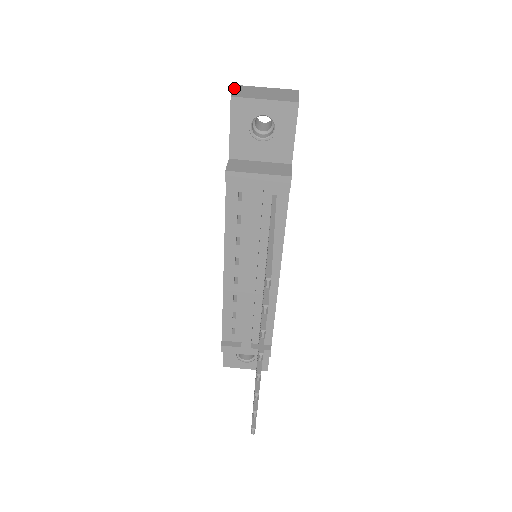
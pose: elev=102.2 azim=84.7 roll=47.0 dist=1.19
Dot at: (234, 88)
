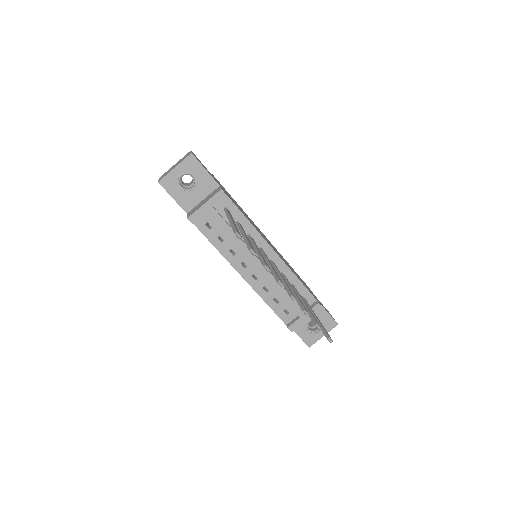
Dot at: occluded
